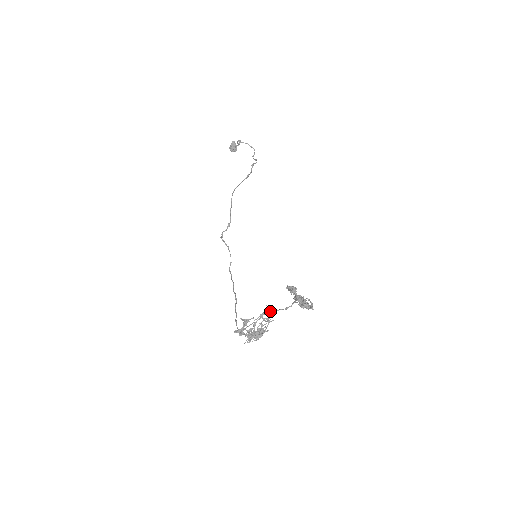
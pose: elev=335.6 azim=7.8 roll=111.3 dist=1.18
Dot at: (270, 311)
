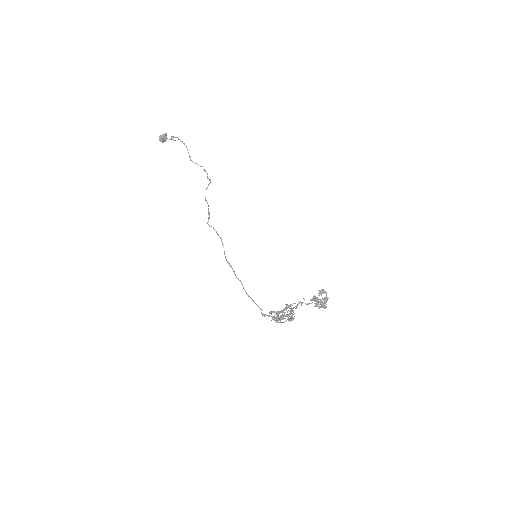
Dot at: occluded
